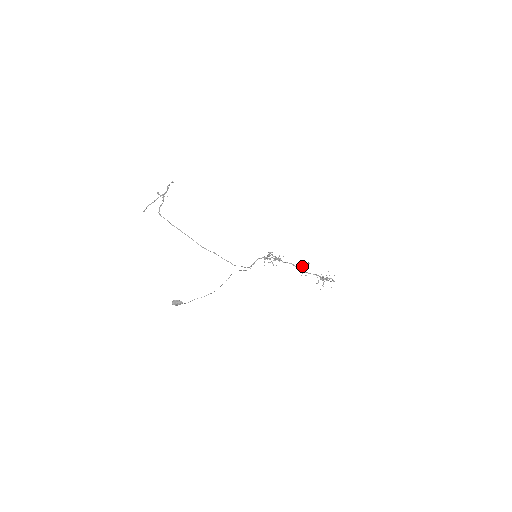
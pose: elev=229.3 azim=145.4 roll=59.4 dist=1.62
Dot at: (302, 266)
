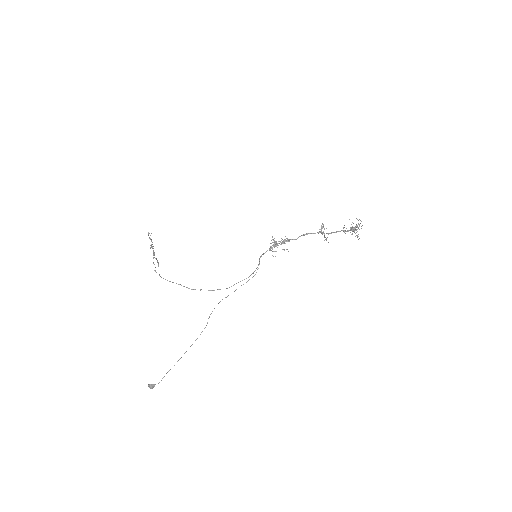
Dot at: (319, 229)
